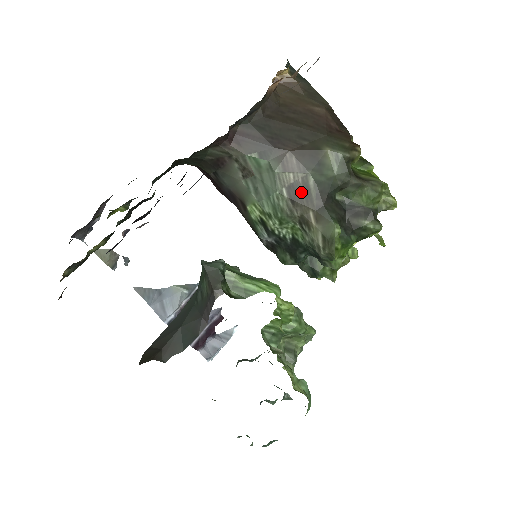
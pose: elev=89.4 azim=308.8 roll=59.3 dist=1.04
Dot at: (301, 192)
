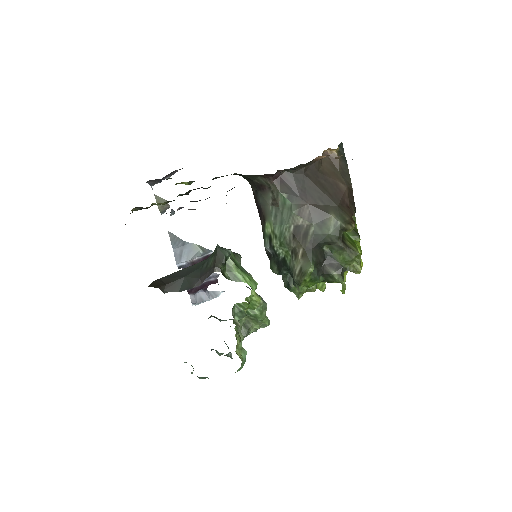
Dot at: (302, 233)
